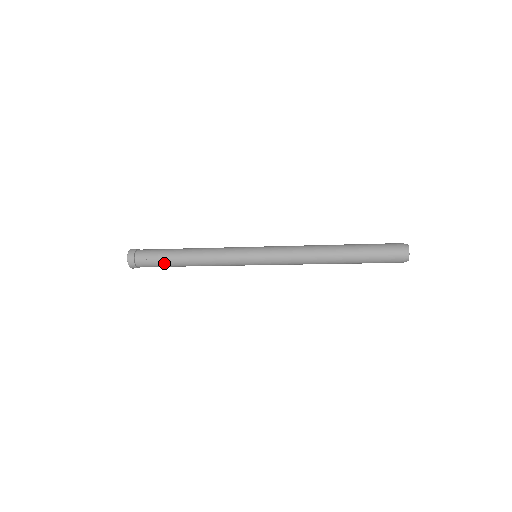
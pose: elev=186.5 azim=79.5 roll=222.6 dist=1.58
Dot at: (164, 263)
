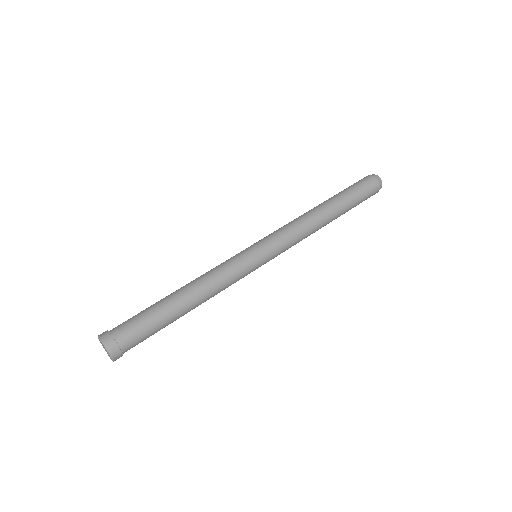
Dot at: occluded
